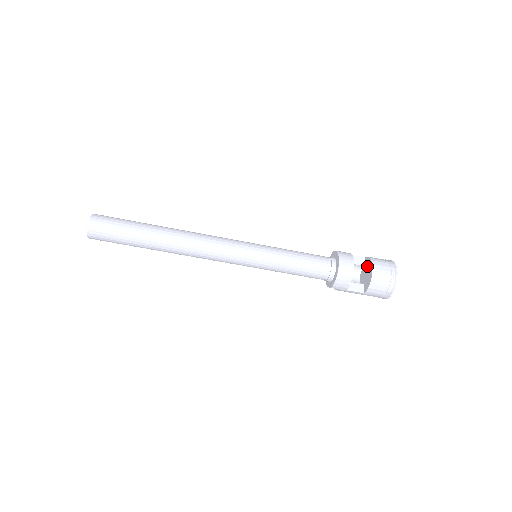
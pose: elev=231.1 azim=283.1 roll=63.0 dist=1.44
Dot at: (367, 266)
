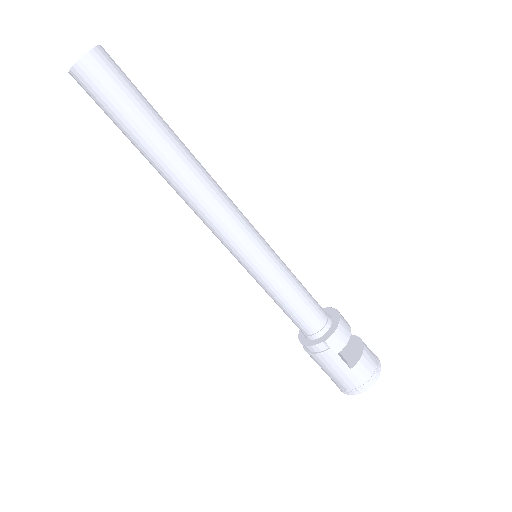
Dot at: (347, 343)
